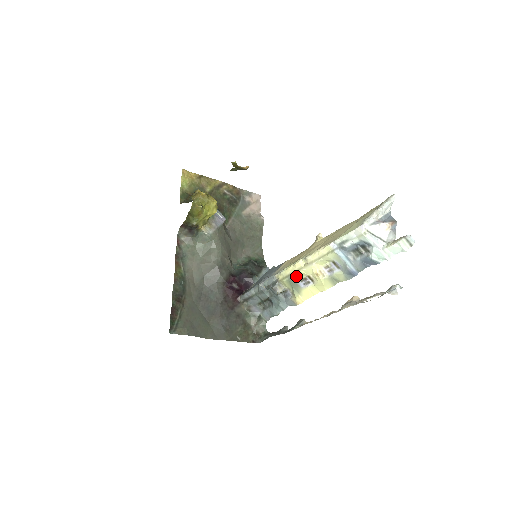
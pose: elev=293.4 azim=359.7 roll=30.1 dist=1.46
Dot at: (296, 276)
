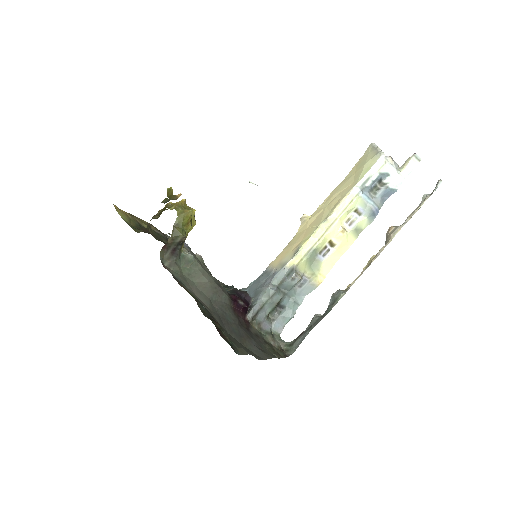
Dot at: (317, 247)
